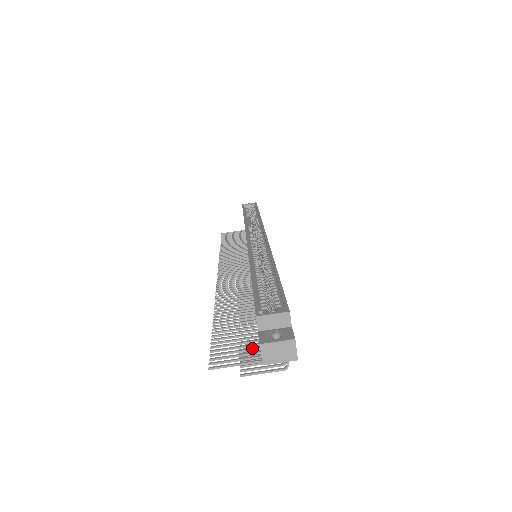
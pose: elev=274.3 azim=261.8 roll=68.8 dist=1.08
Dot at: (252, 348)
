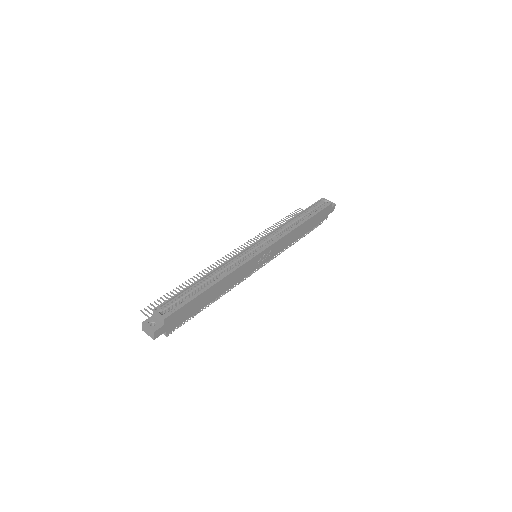
Dot at: occluded
